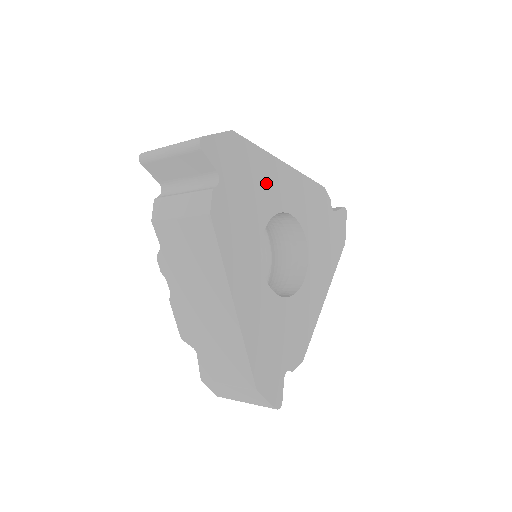
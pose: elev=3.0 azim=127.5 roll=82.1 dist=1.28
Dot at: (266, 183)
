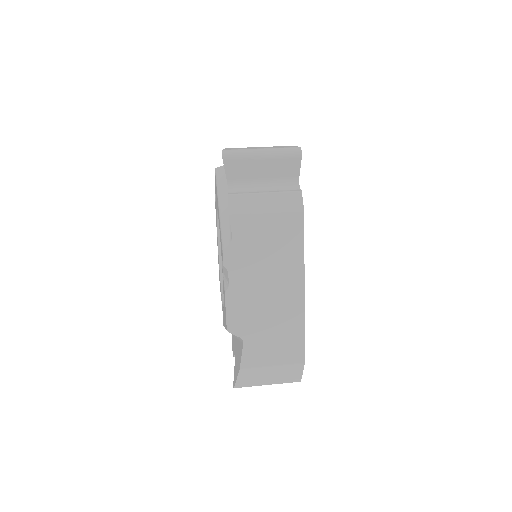
Dot at: occluded
